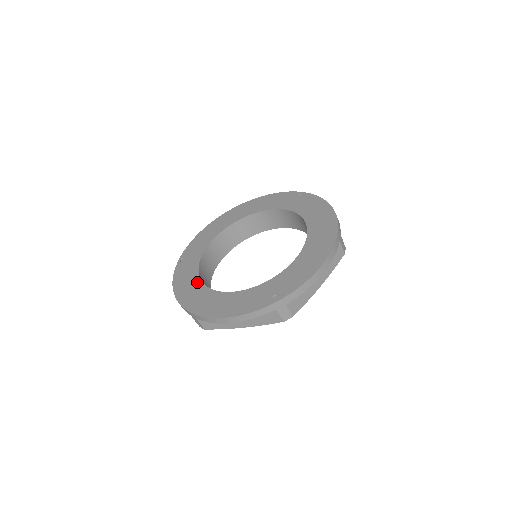
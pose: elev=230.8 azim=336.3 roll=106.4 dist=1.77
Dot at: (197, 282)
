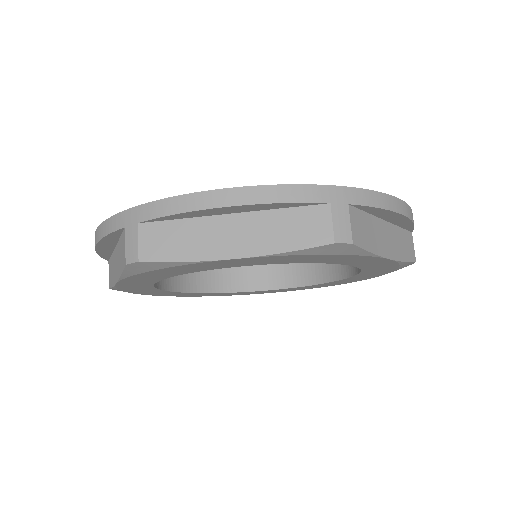
Dot at: occluded
